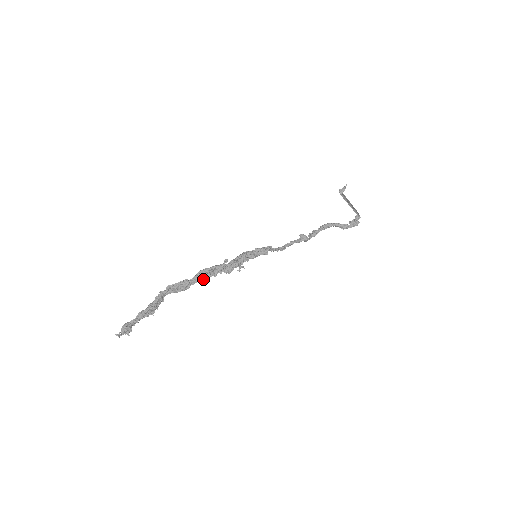
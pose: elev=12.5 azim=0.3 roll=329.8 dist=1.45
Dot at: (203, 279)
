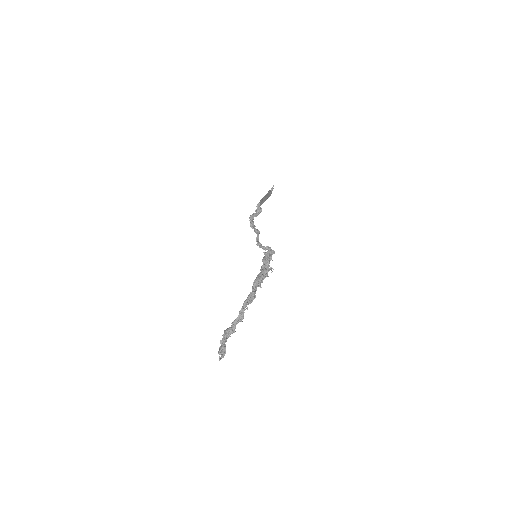
Dot at: occluded
